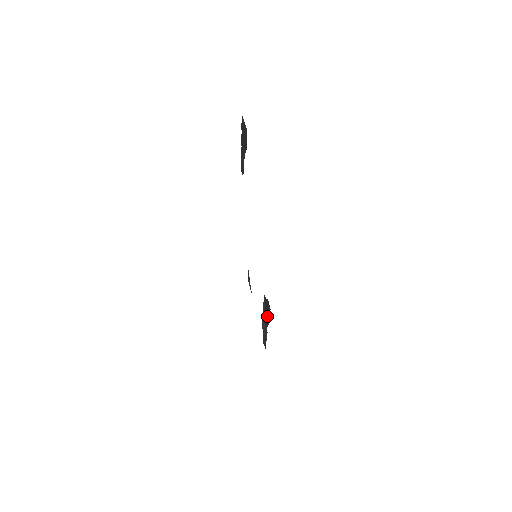
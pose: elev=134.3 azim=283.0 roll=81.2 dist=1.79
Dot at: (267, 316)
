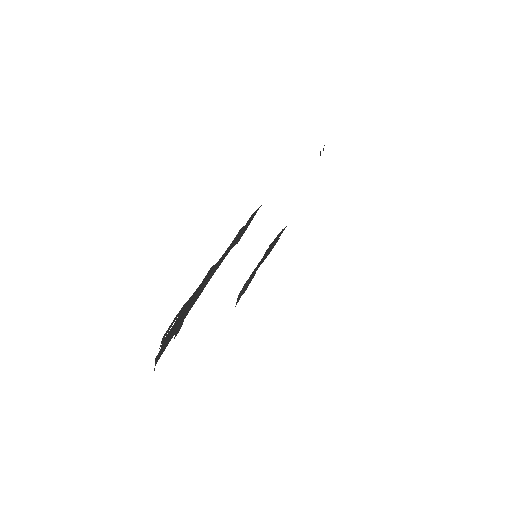
Dot at: occluded
